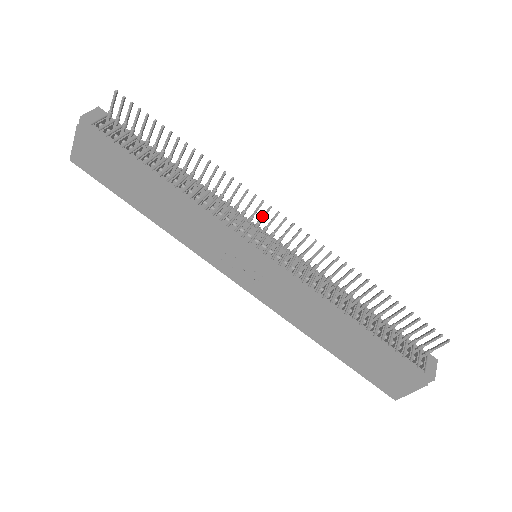
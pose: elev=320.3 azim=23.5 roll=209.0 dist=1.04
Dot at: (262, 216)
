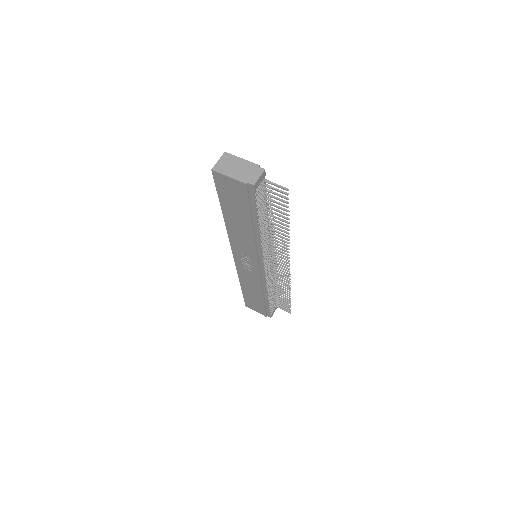
Dot at: (281, 257)
